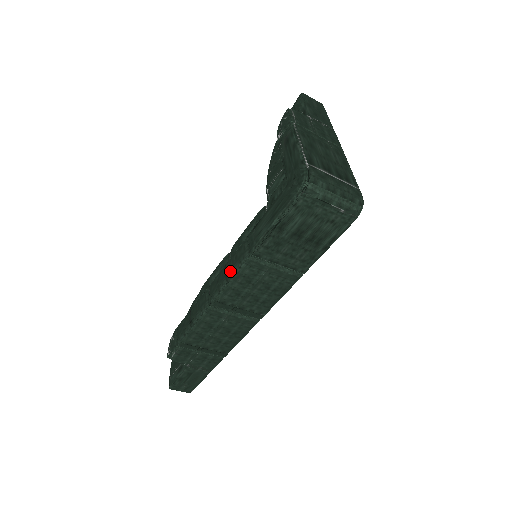
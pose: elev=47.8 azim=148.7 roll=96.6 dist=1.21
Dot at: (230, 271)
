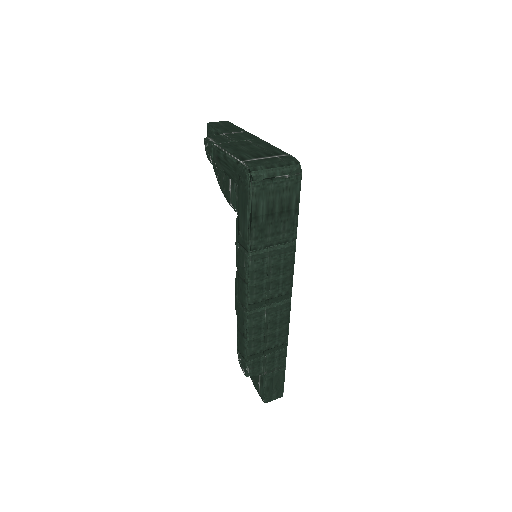
Dot at: (244, 275)
